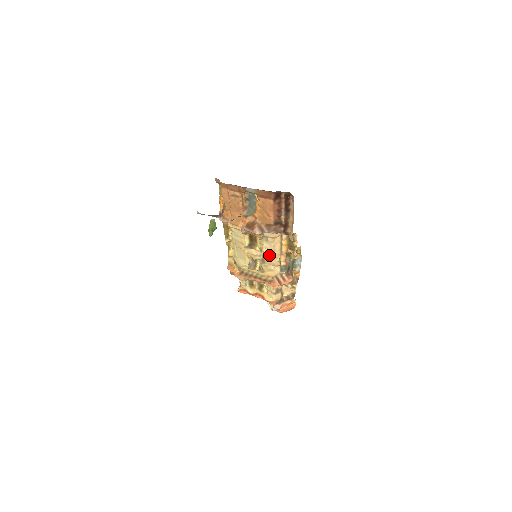
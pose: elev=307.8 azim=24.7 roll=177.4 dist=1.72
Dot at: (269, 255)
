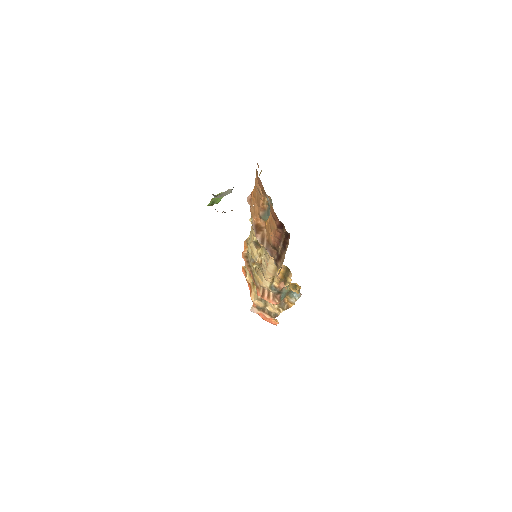
Dot at: (264, 266)
